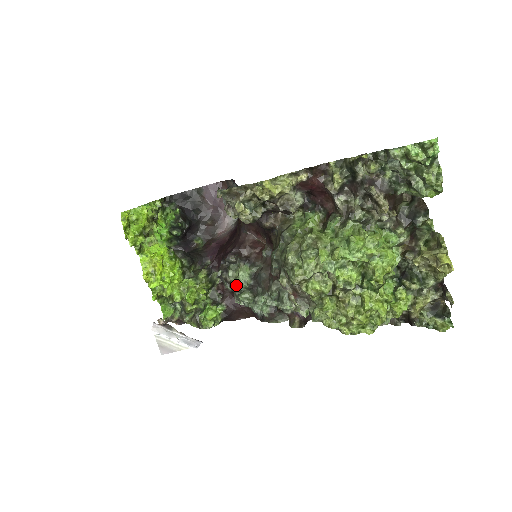
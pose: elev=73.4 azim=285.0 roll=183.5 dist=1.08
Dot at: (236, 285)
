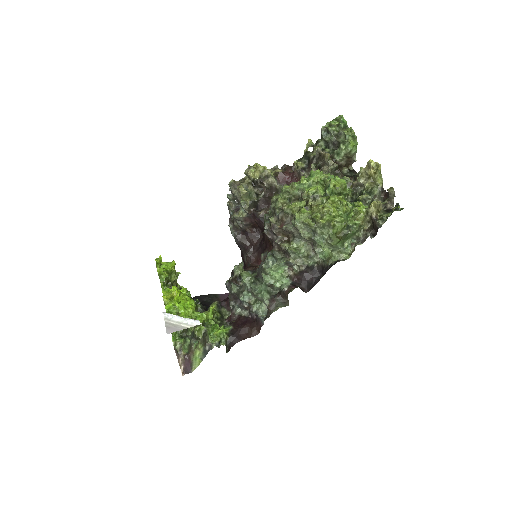
Dot at: (241, 285)
